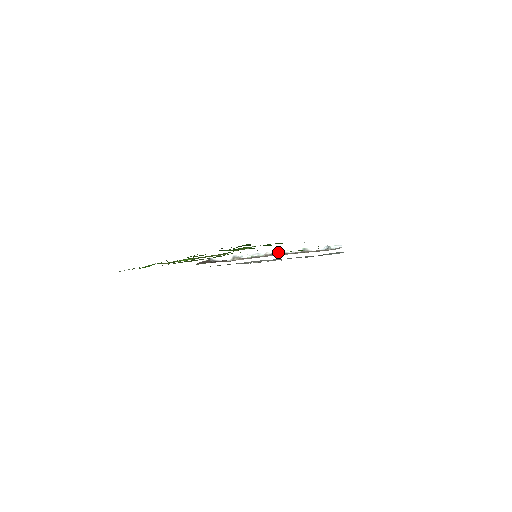
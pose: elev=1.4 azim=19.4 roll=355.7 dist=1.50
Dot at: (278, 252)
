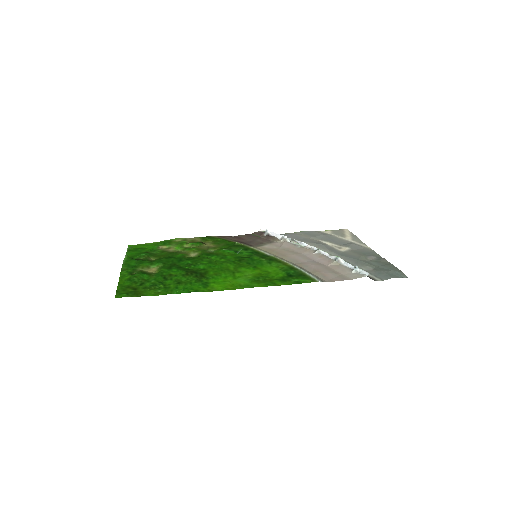
Dot at: (316, 249)
